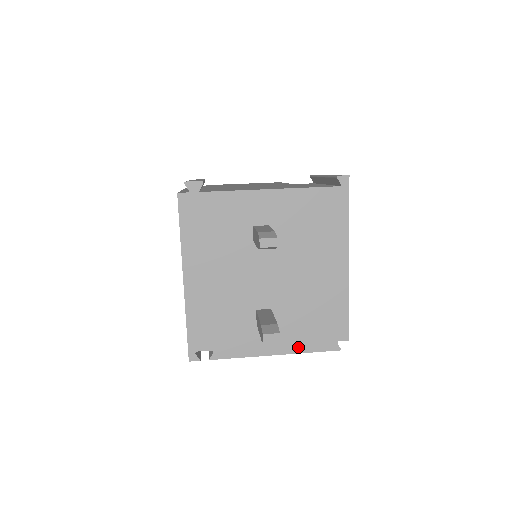
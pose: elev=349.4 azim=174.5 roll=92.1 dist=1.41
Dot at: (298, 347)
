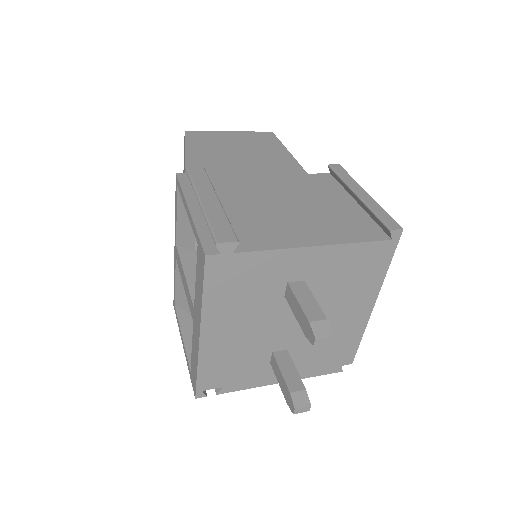
Dot at: (305, 374)
